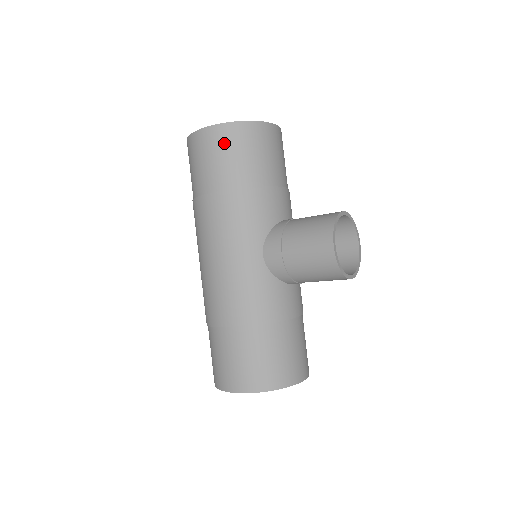
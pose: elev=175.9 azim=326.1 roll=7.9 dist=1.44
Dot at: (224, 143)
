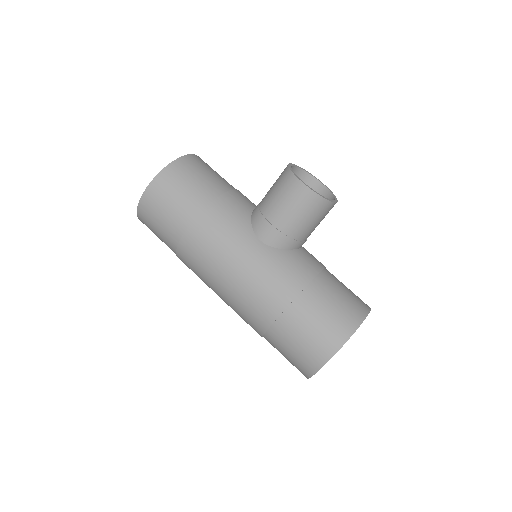
Dot at: (168, 188)
